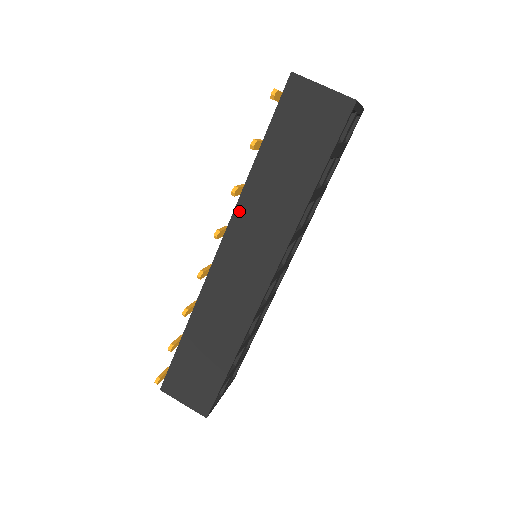
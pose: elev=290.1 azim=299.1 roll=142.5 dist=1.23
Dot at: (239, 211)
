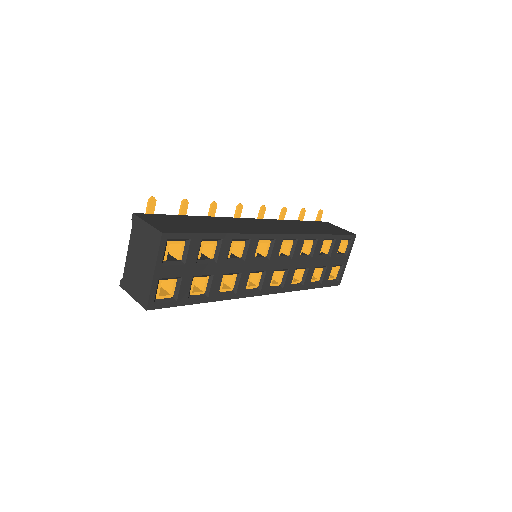
Dot at: (276, 220)
